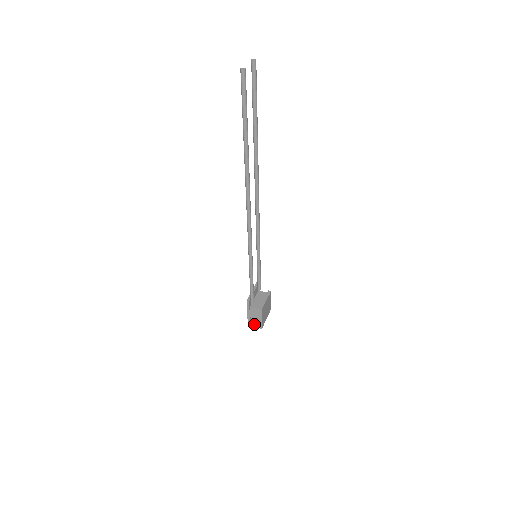
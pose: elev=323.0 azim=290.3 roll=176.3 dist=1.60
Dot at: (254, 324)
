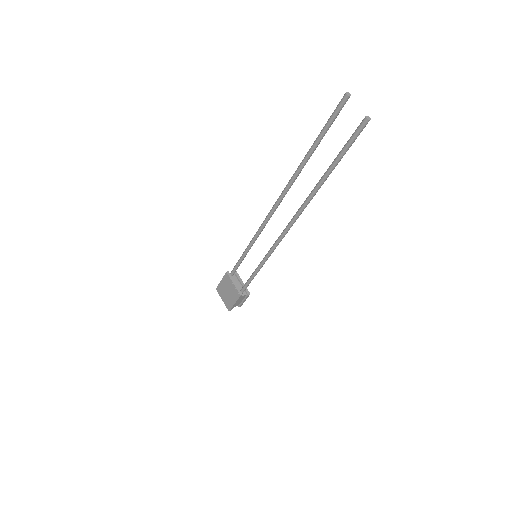
Dot at: occluded
